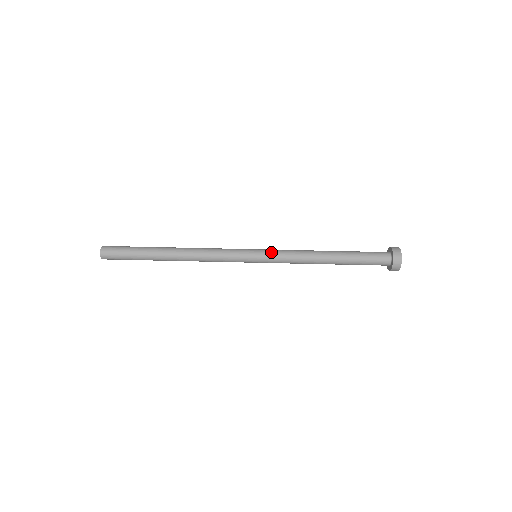
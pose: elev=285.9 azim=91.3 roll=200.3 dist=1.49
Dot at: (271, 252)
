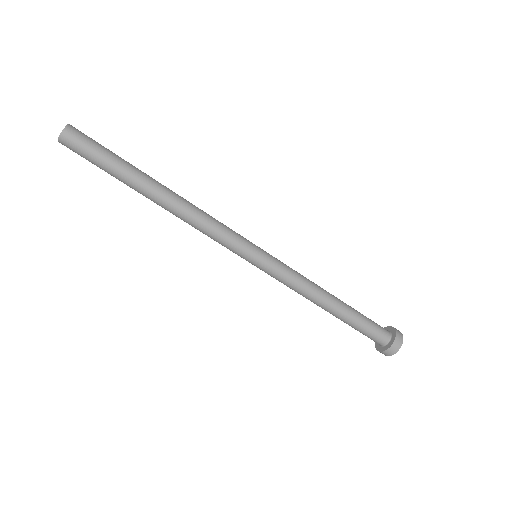
Dot at: (277, 262)
